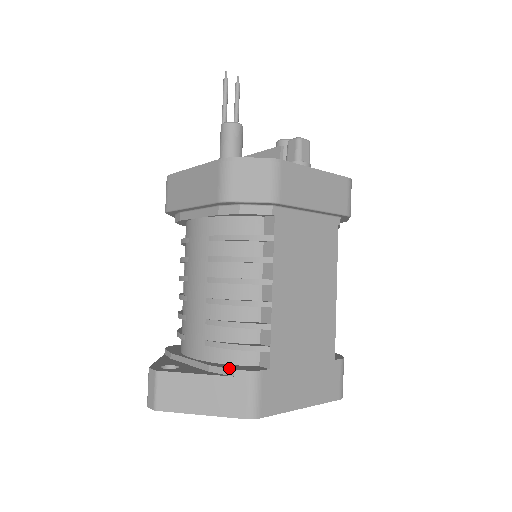
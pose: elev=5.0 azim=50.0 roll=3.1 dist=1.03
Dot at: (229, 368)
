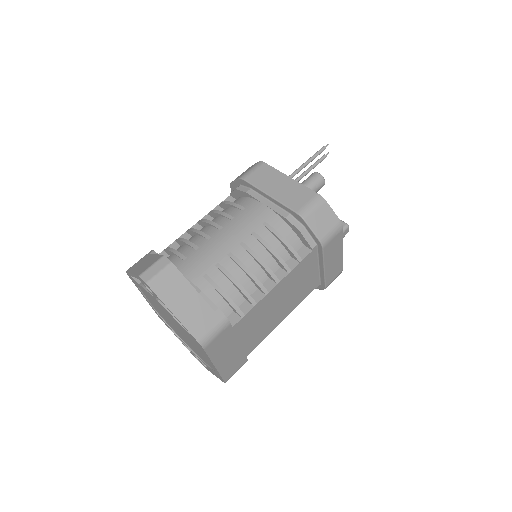
Dot at: occluded
